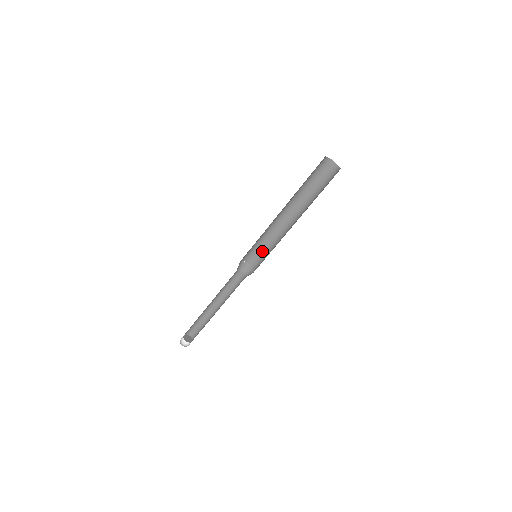
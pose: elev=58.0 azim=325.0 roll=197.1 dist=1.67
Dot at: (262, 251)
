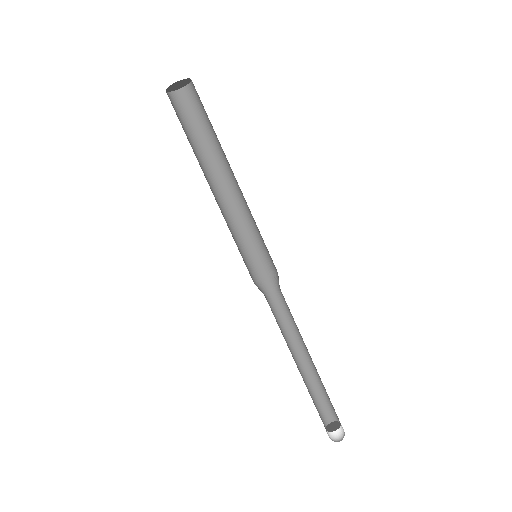
Dot at: (260, 245)
